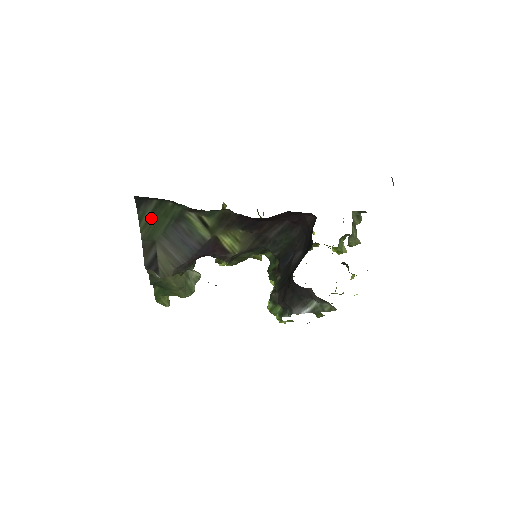
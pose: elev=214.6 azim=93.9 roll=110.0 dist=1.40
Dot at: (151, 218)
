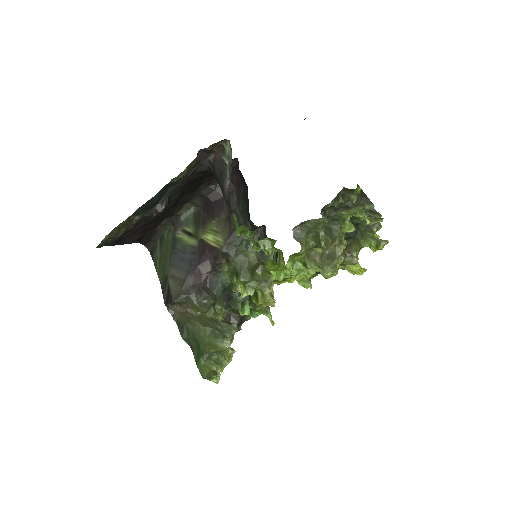
Dot at: (161, 259)
